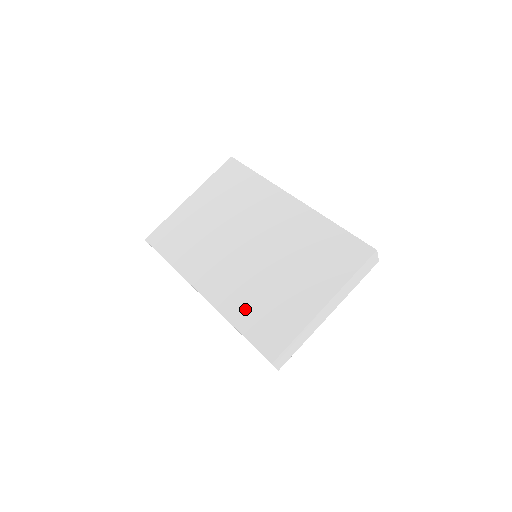
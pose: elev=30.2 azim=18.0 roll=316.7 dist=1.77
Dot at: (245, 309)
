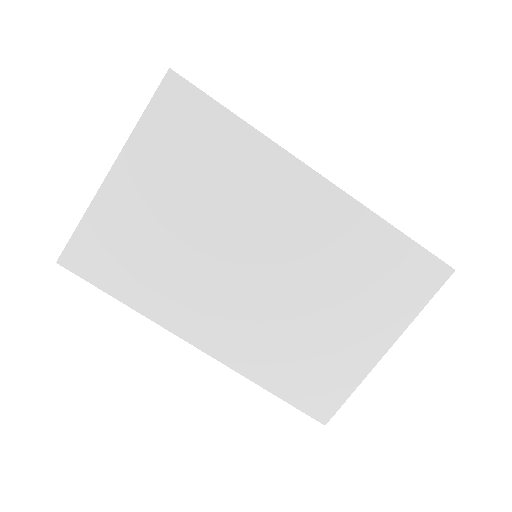
Dot at: (275, 365)
